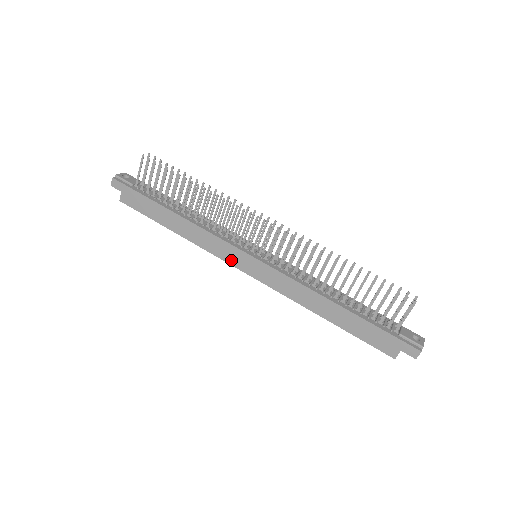
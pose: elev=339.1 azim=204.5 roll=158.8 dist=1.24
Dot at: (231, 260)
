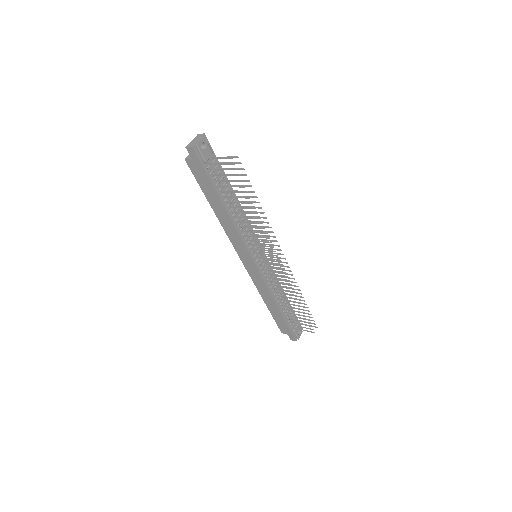
Dot at: (239, 252)
